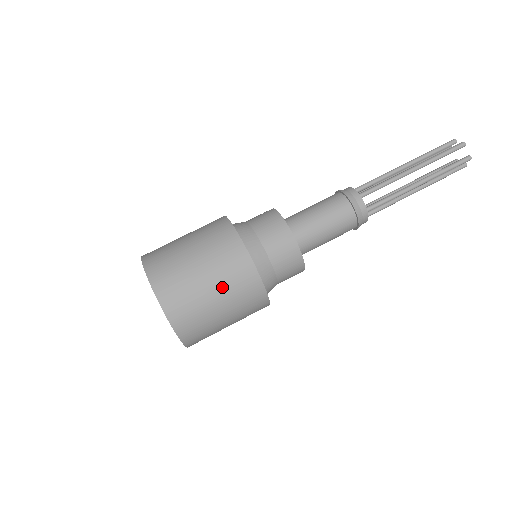
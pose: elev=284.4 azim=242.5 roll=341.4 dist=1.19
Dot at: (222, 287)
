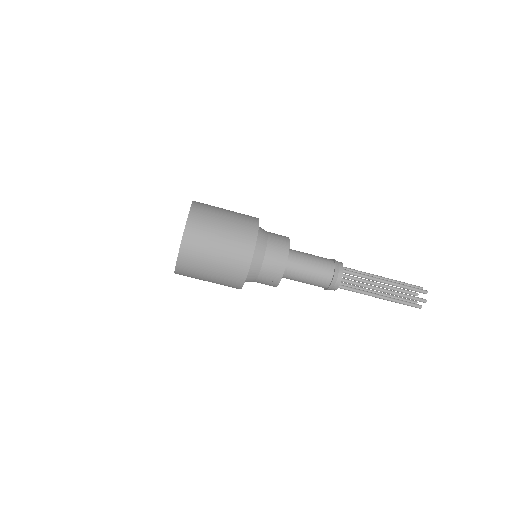
Dot at: occluded
